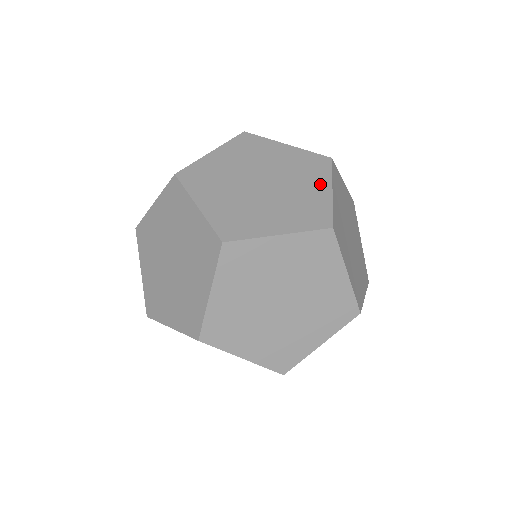
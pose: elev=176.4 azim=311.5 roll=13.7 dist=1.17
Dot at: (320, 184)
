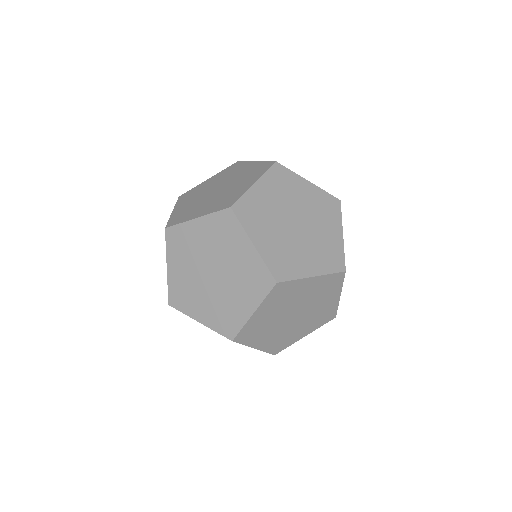
Dot at: (249, 302)
